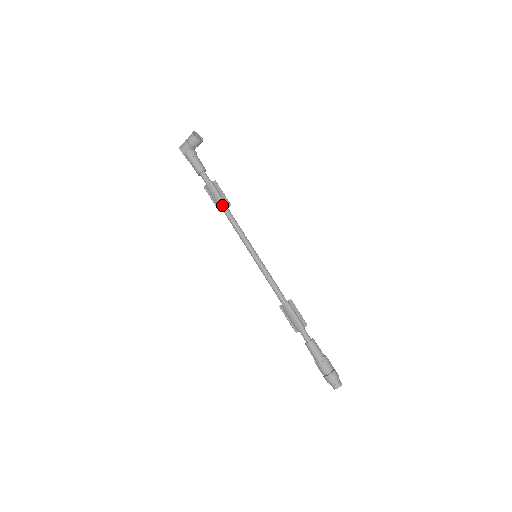
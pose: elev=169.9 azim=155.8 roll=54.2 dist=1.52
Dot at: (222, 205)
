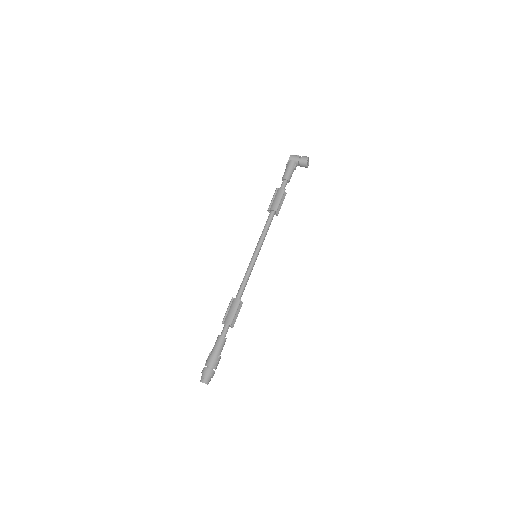
Dot at: (275, 208)
